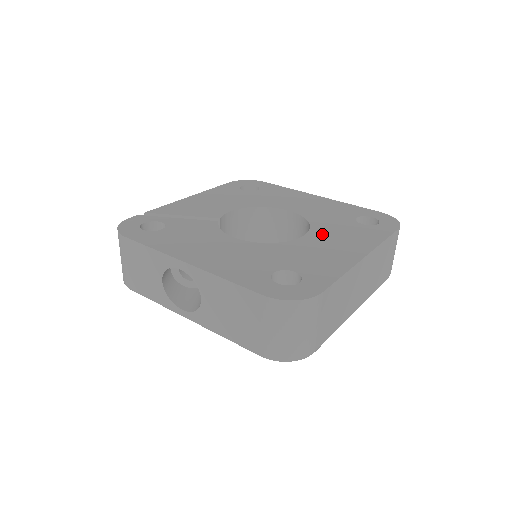
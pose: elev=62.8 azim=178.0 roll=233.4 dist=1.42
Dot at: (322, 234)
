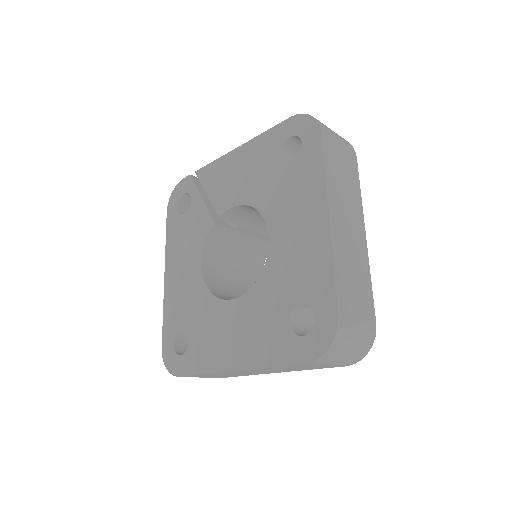
Dot at: (245, 309)
